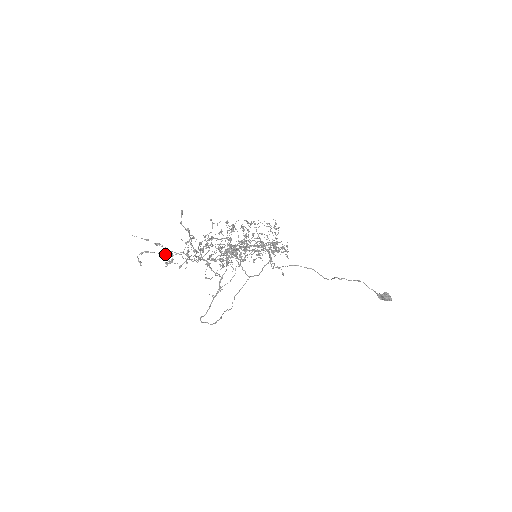
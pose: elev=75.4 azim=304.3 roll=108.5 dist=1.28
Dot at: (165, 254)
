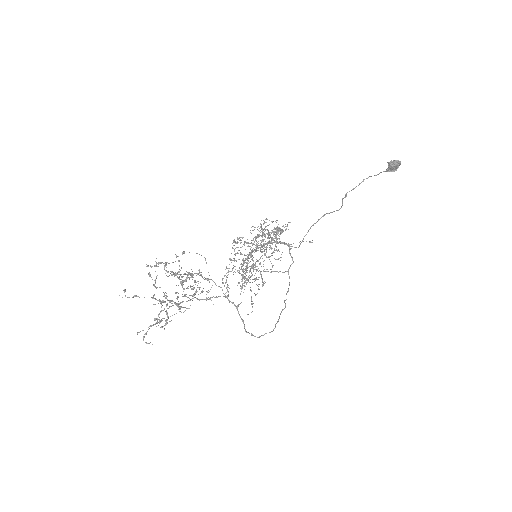
Dot at: (157, 323)
